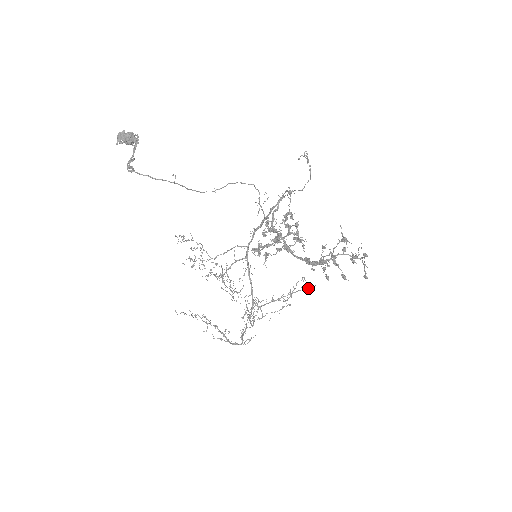
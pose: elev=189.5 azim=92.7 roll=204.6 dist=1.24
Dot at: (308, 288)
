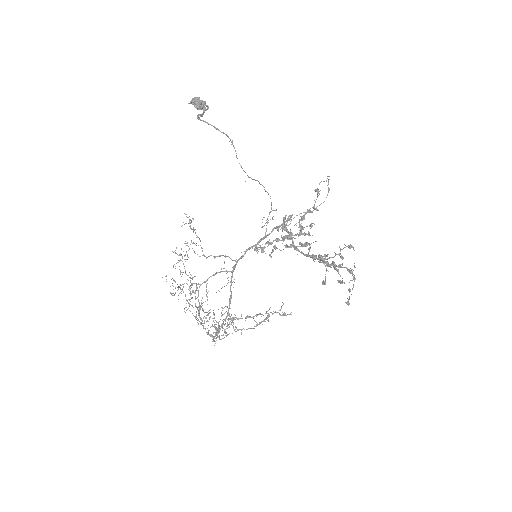
Dot at: (284, 314)
